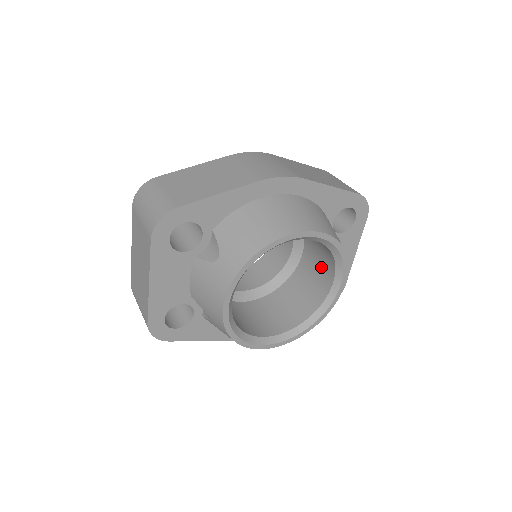
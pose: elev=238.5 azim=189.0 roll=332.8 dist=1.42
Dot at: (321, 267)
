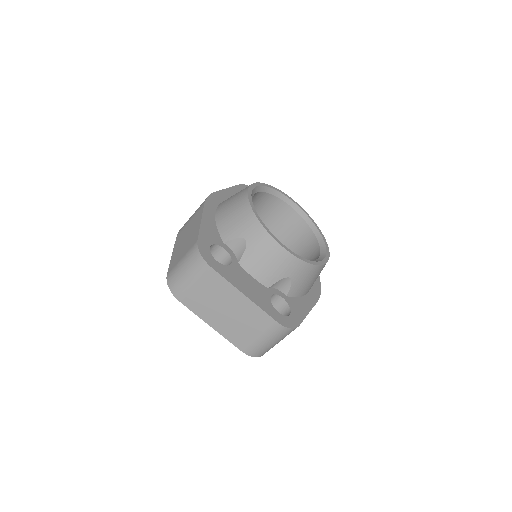
Dot at: (281, 218)
